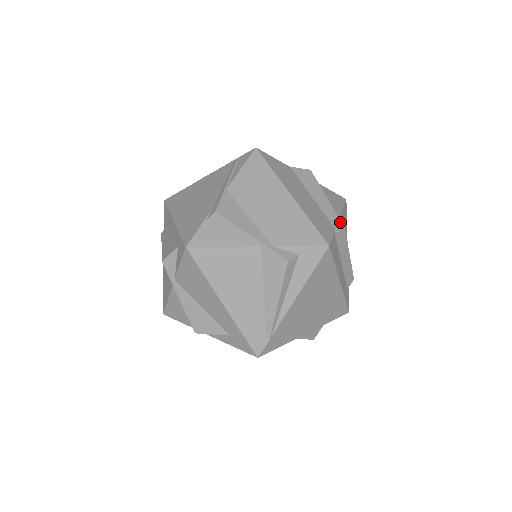
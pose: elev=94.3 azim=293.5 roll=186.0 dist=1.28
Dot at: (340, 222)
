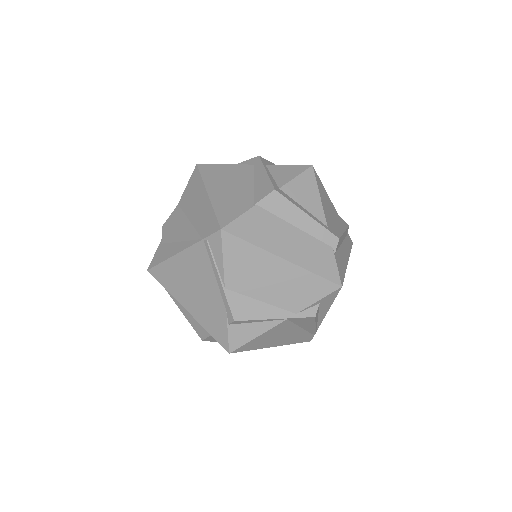
Dot at: (332, 235)
